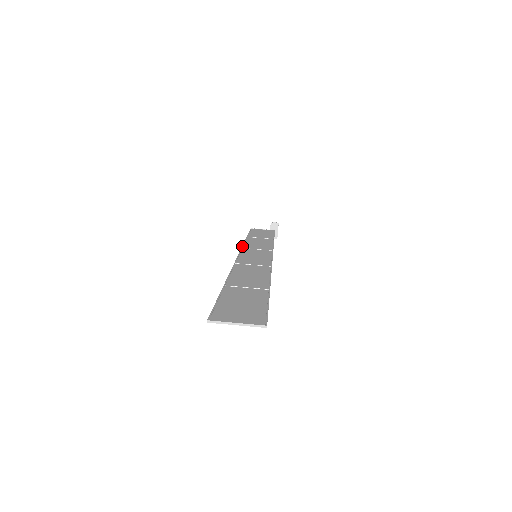
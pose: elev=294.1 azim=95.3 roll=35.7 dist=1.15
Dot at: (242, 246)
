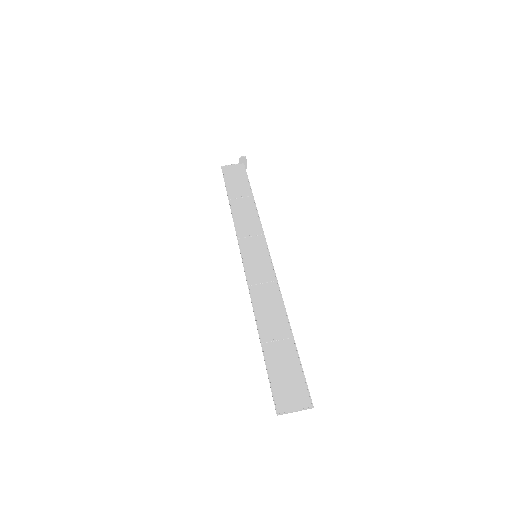
Dot at: (236, 234)
